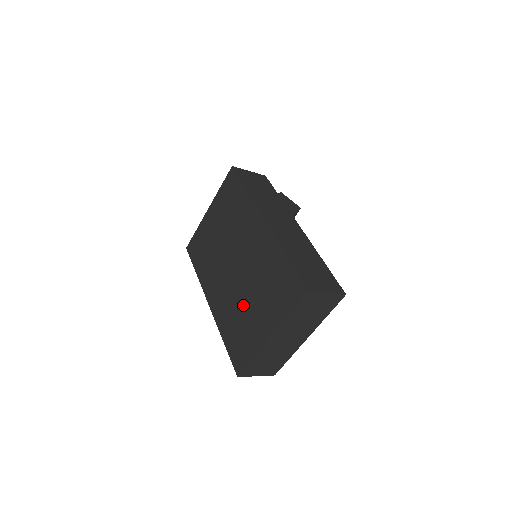
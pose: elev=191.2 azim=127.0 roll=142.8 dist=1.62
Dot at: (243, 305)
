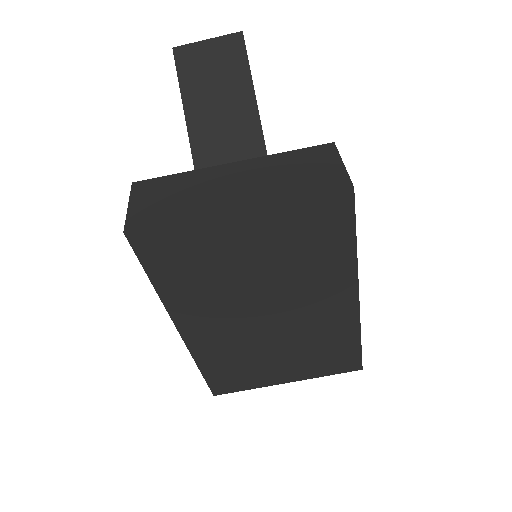
Dot at: (261, 354)
